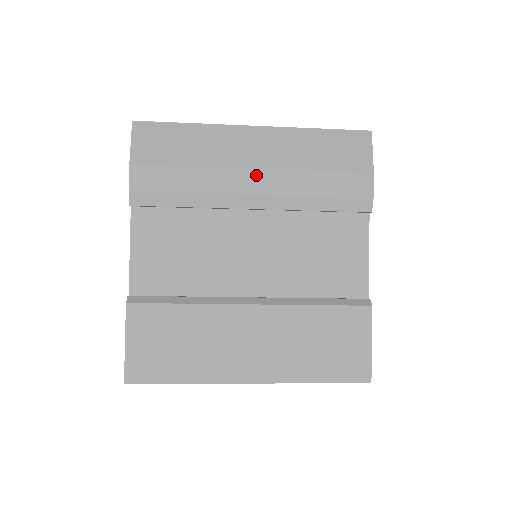
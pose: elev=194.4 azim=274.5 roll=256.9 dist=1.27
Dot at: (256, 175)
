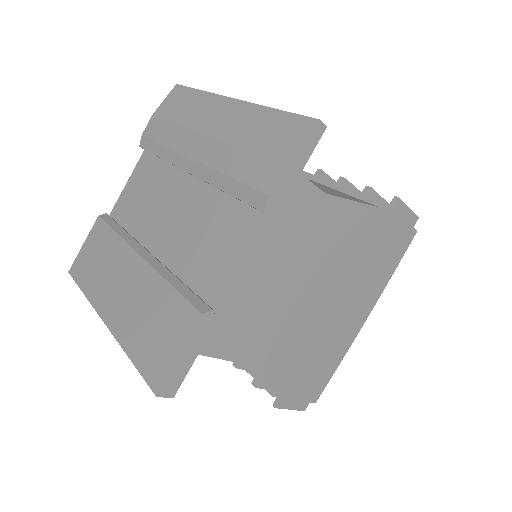
Dot at: (204, 141)
